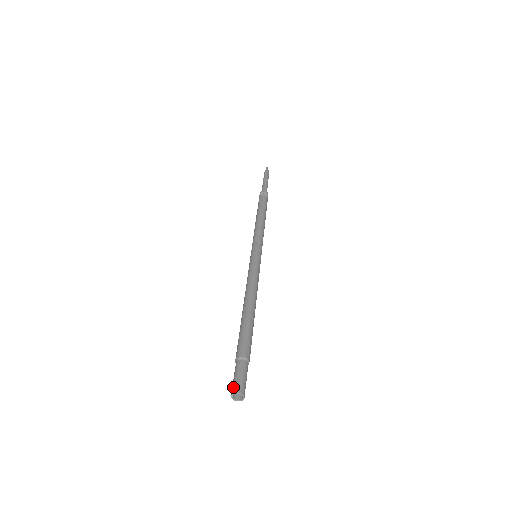
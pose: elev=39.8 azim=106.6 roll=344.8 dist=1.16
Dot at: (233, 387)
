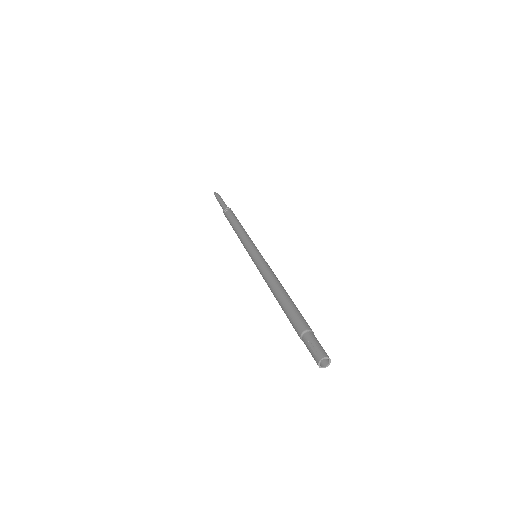
Dot at: occluded
